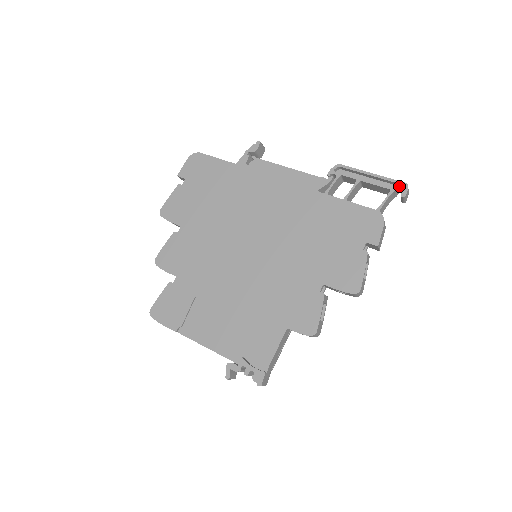
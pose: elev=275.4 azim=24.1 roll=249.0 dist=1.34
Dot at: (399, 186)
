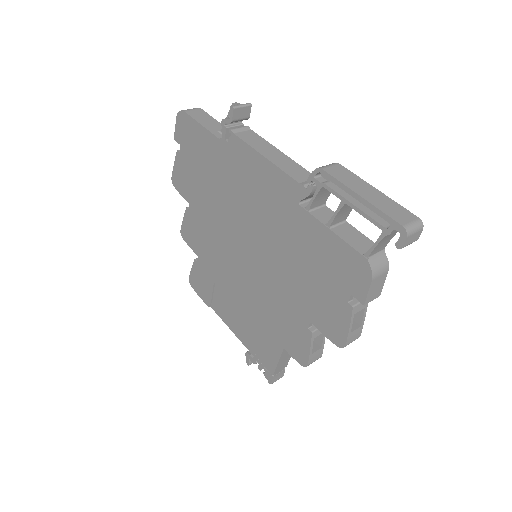
Dot at: (394, 229)
